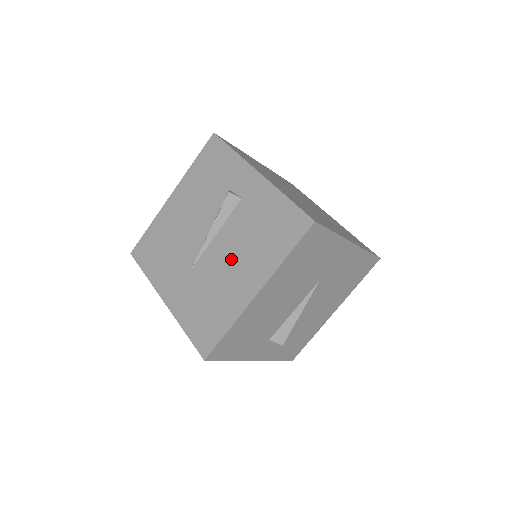
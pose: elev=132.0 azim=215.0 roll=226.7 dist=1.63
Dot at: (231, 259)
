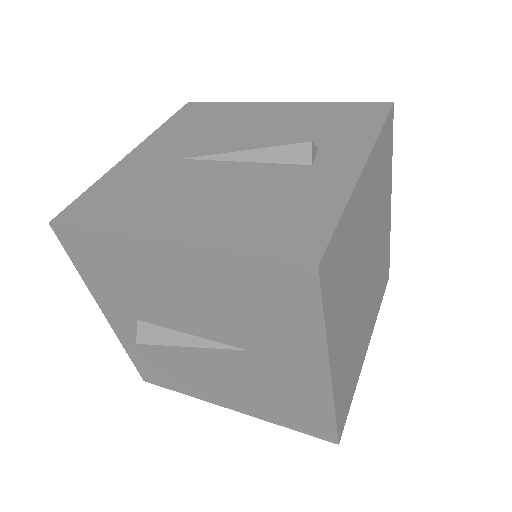
Dot at: (212, 190)
